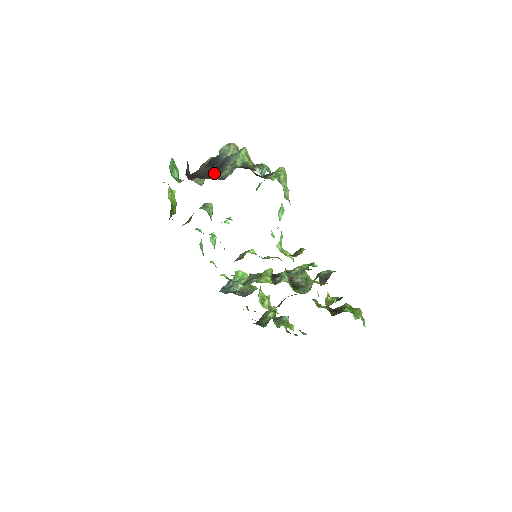
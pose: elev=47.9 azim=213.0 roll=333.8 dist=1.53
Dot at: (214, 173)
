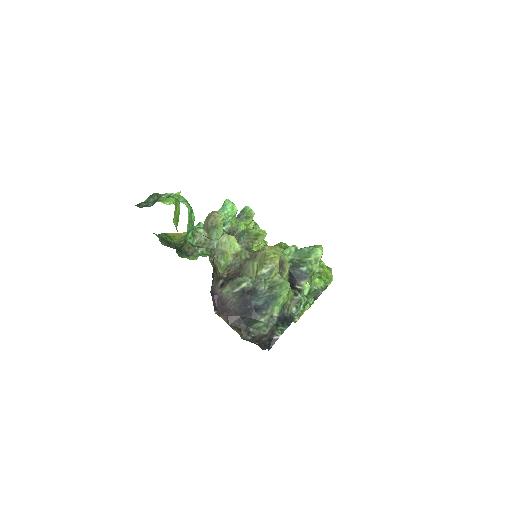
Dot at: (246, 320)
